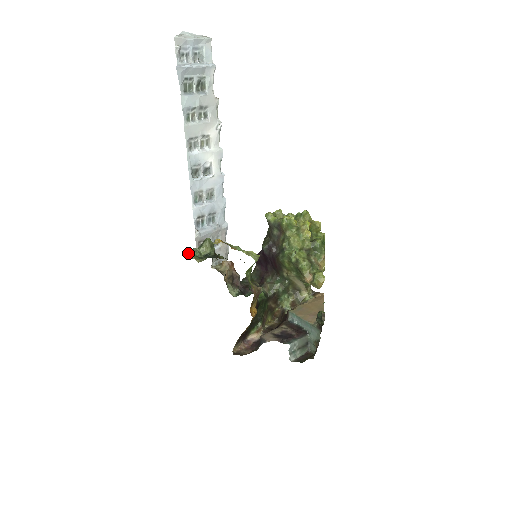
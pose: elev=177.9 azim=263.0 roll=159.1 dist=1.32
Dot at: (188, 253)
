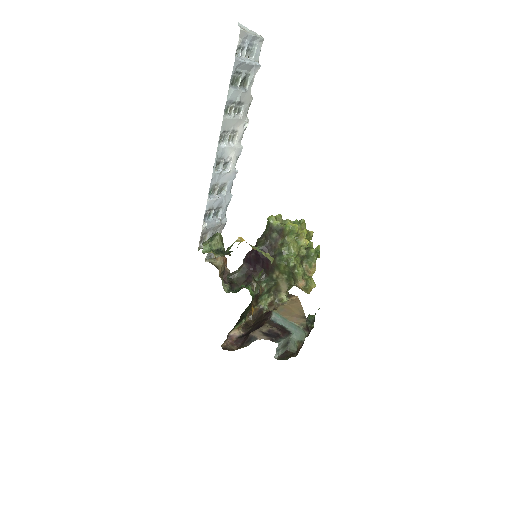
Dot at: (204, 246)
